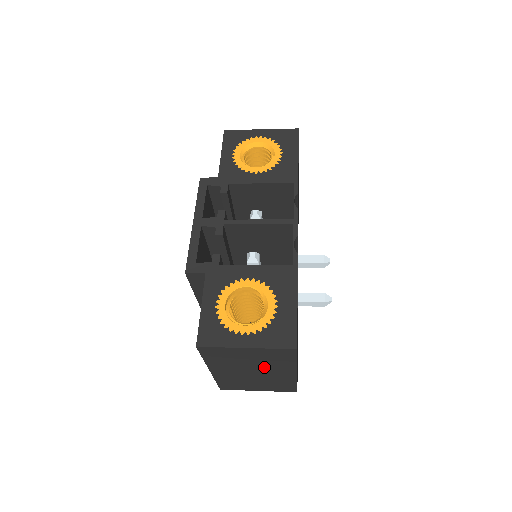
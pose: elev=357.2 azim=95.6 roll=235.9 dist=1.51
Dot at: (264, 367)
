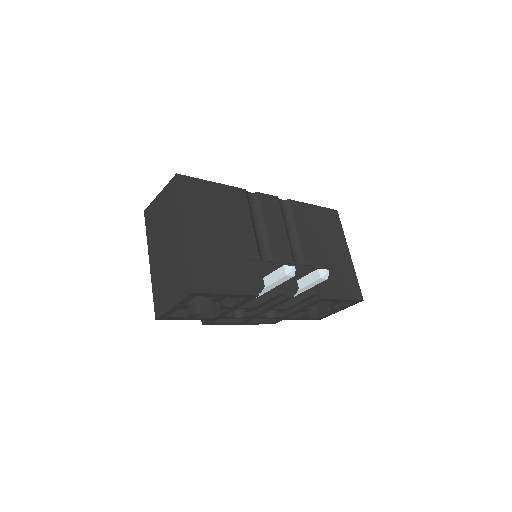
Dot at: (169, 229)
